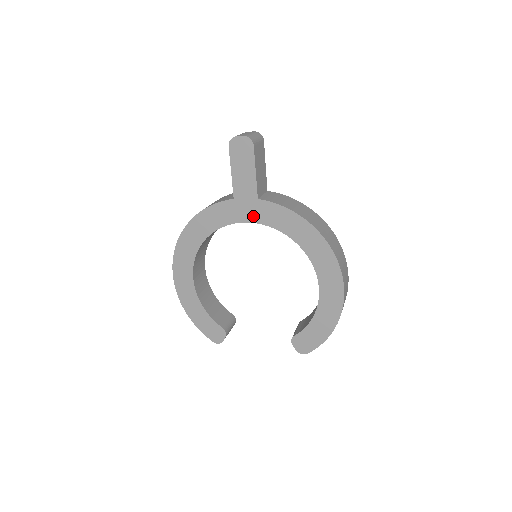
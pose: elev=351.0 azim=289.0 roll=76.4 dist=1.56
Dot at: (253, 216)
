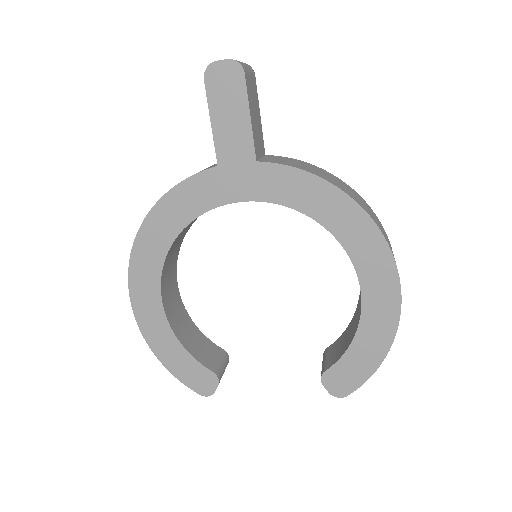
Dot at: (250, 190)
